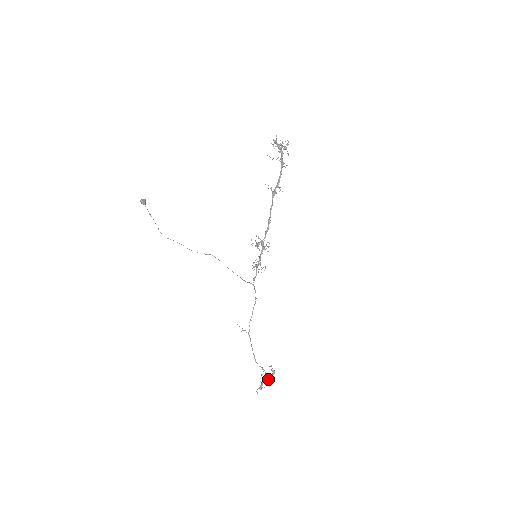
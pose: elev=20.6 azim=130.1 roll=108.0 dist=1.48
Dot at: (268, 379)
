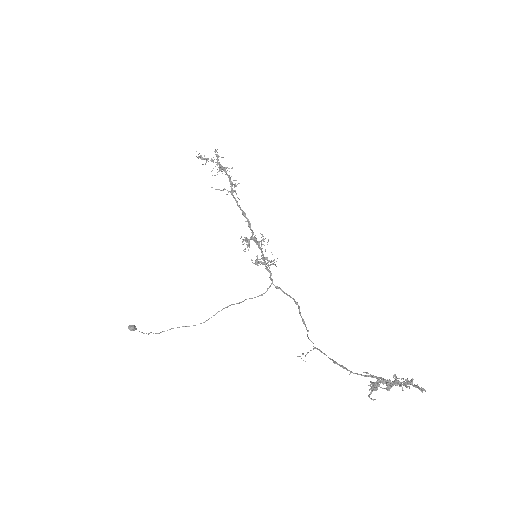
Dot at: occluded
